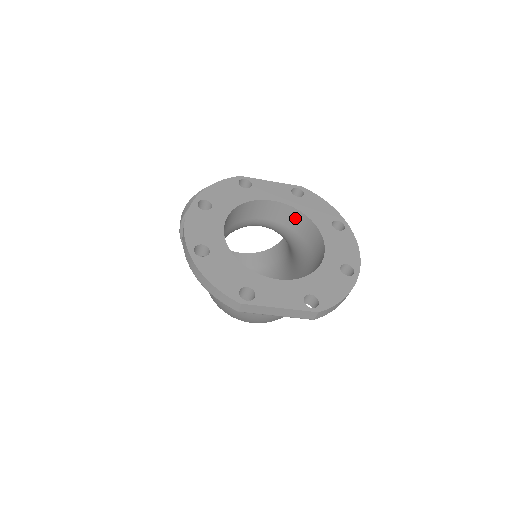
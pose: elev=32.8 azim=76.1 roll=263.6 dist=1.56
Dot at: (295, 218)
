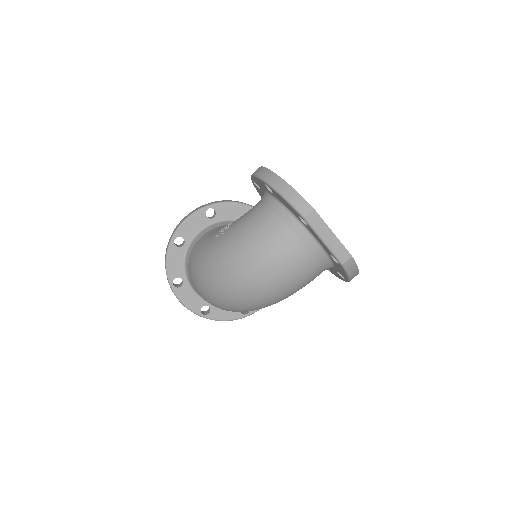
Dot at: occluded
